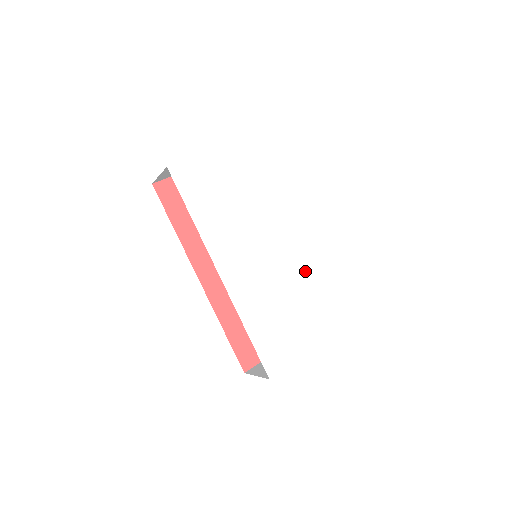
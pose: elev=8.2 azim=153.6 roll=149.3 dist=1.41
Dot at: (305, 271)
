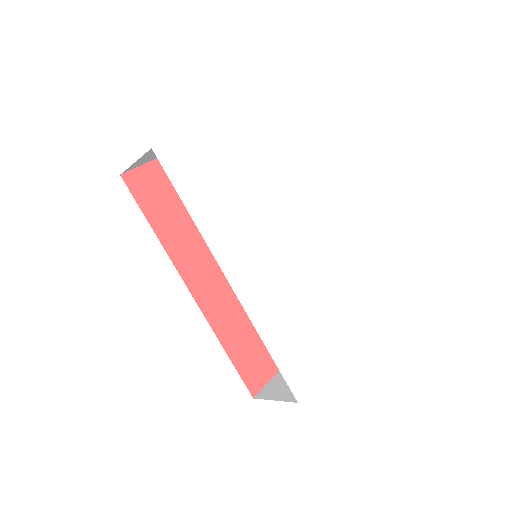
Dot at: (316, 268)
